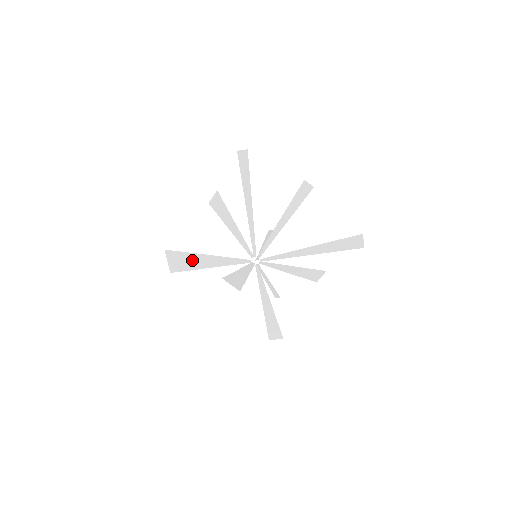
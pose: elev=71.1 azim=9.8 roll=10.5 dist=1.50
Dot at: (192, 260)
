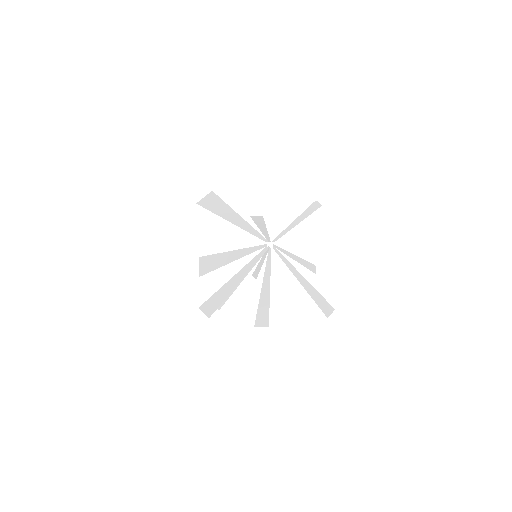
Dot at: (224, 210)
